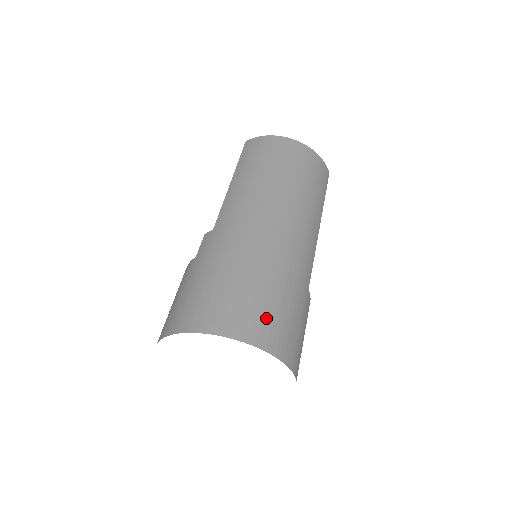
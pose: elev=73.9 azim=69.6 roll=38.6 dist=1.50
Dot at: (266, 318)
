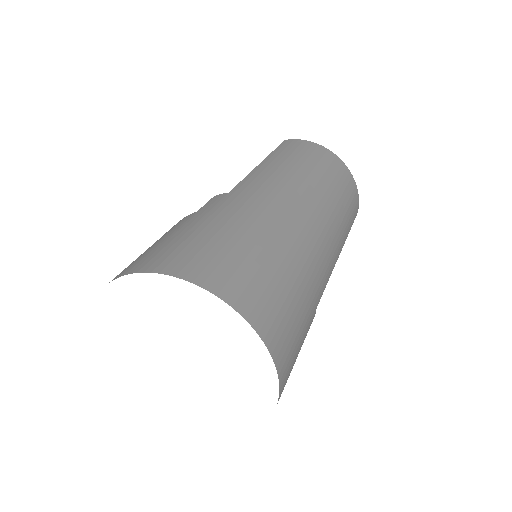
Dot at: (274, 302)
